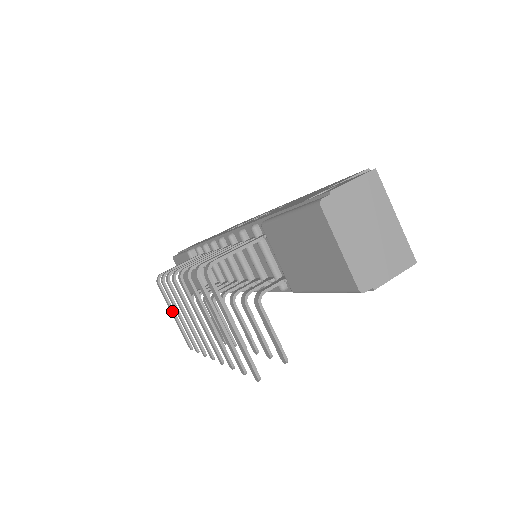
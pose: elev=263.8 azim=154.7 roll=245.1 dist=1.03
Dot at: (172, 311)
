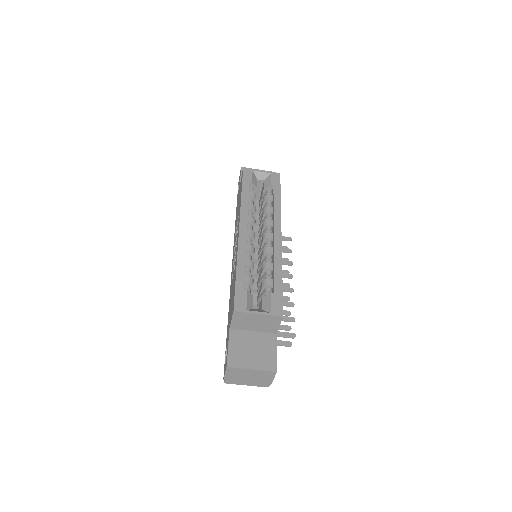
Dot at: occluded
